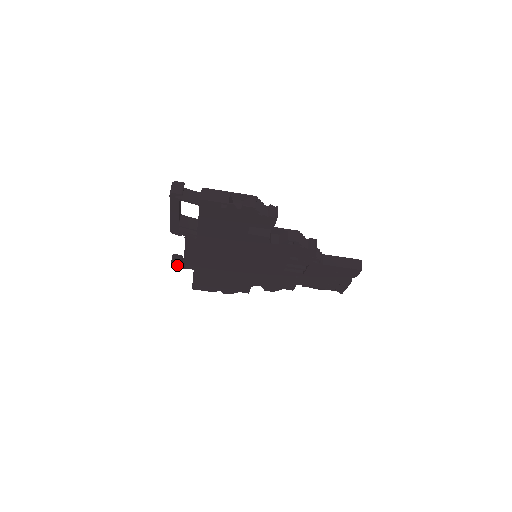
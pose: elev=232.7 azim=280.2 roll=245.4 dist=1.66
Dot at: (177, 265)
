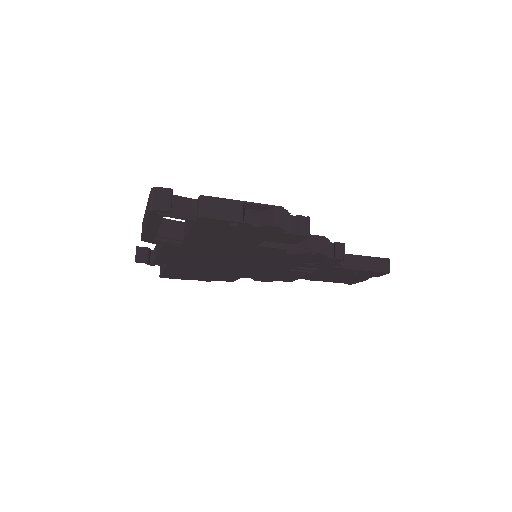
Dot at: (144, 262)
